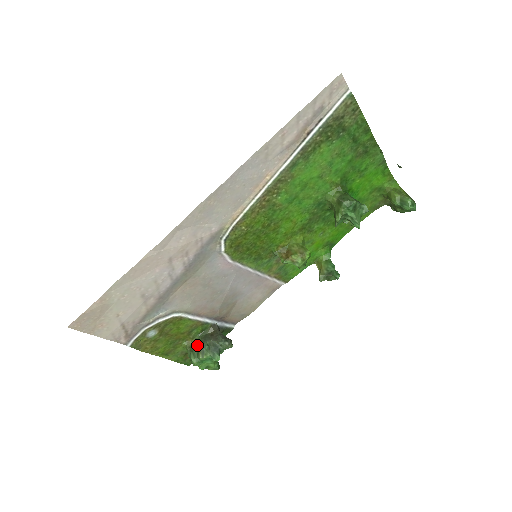
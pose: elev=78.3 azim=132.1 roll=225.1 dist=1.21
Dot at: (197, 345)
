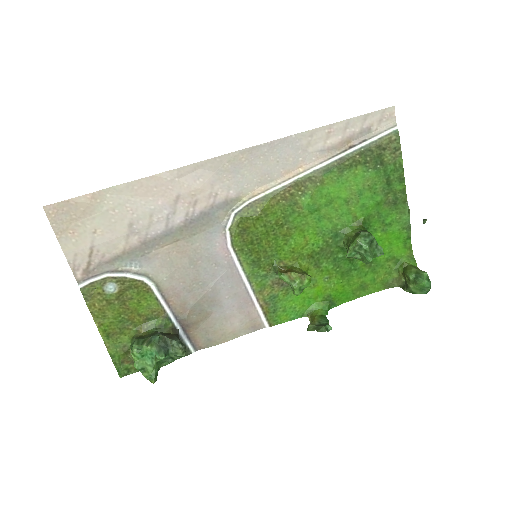
Dot at: (147, 336)
